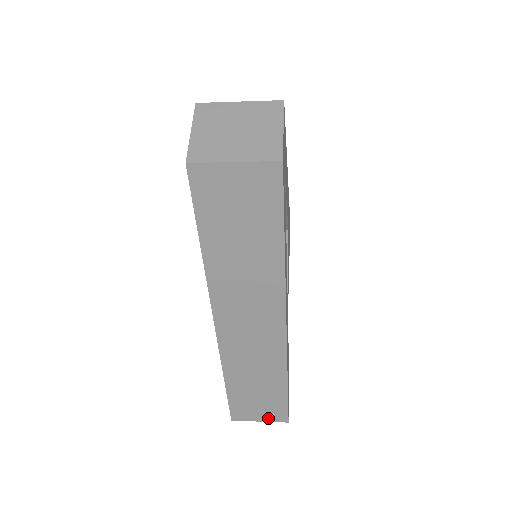
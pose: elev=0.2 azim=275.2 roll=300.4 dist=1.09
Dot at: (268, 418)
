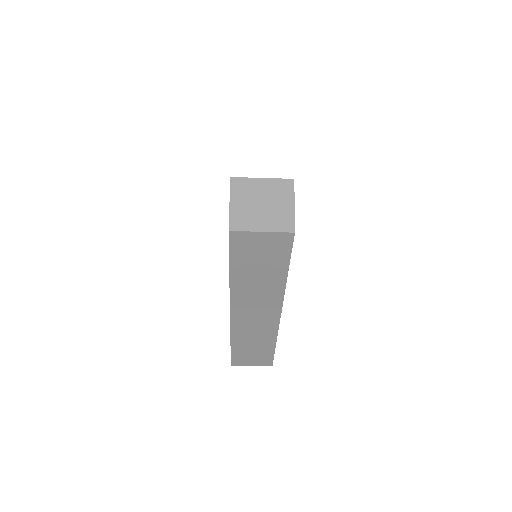
Dot at: (258, 364)
